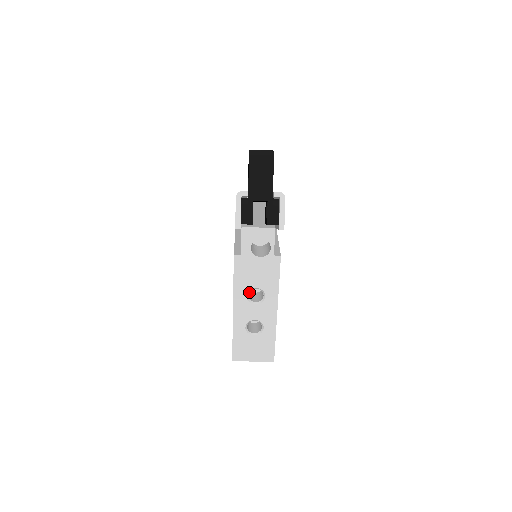
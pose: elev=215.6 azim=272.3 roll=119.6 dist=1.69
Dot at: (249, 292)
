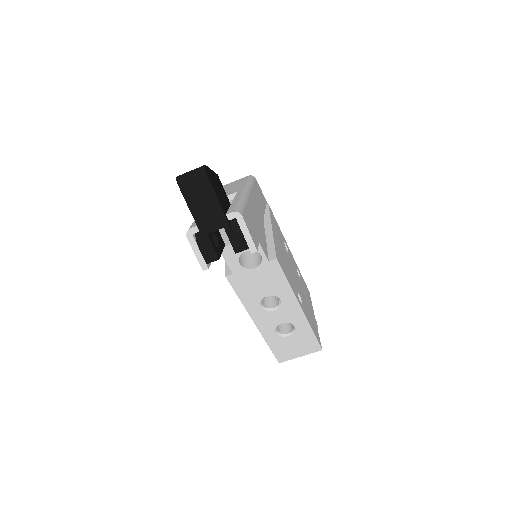
Dot at: occluded
